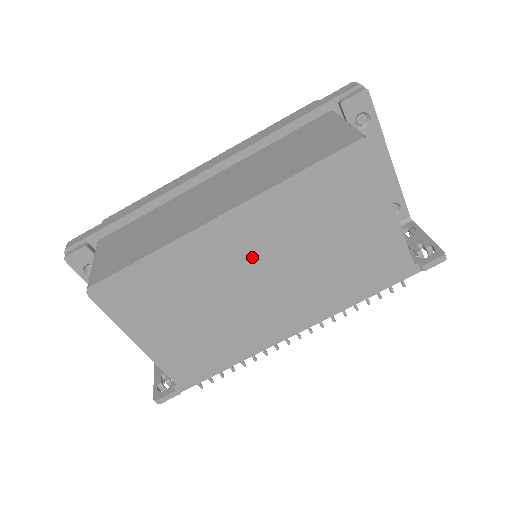
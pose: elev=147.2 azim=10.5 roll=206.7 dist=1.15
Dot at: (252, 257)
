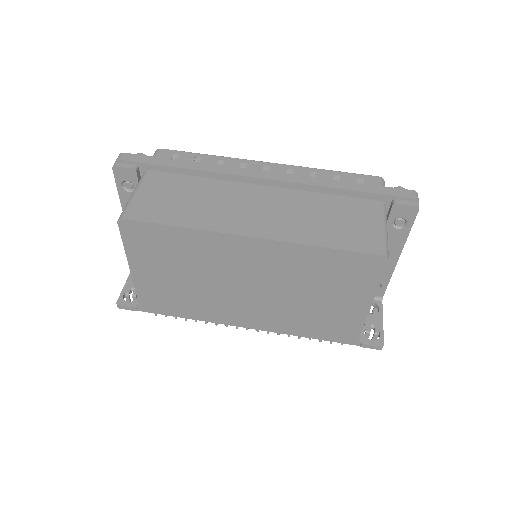
Dot at: (252, 271)
